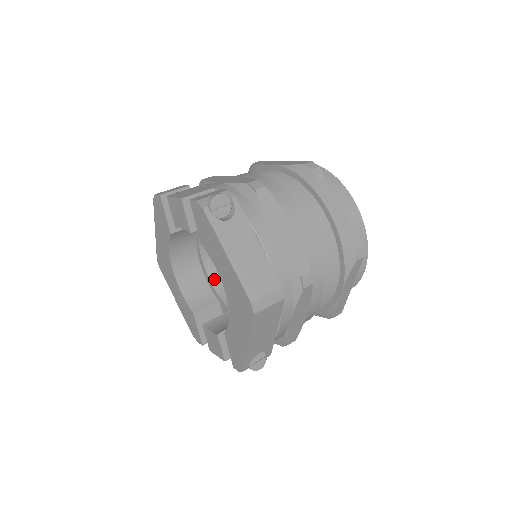
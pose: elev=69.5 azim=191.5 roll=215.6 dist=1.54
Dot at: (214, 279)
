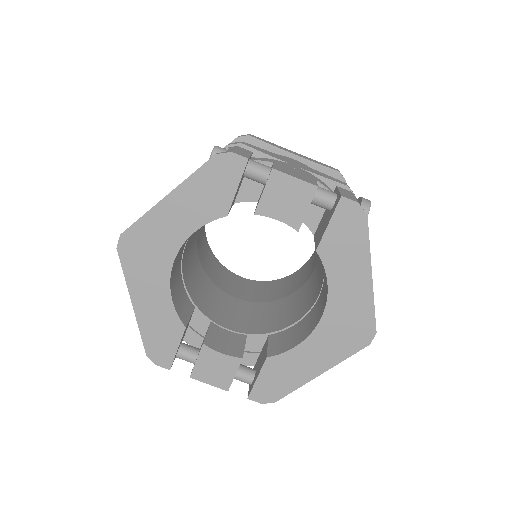
Dot at: (185, 275)
